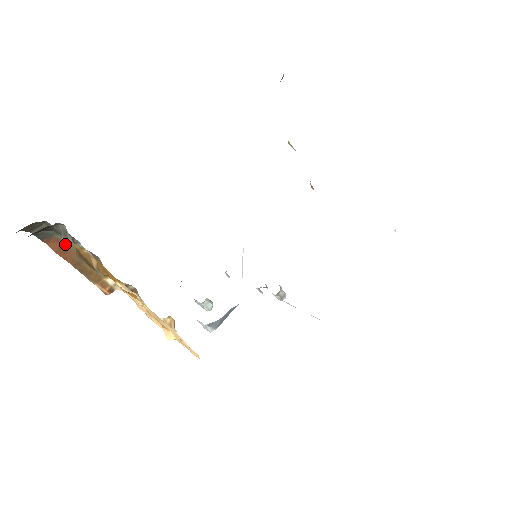
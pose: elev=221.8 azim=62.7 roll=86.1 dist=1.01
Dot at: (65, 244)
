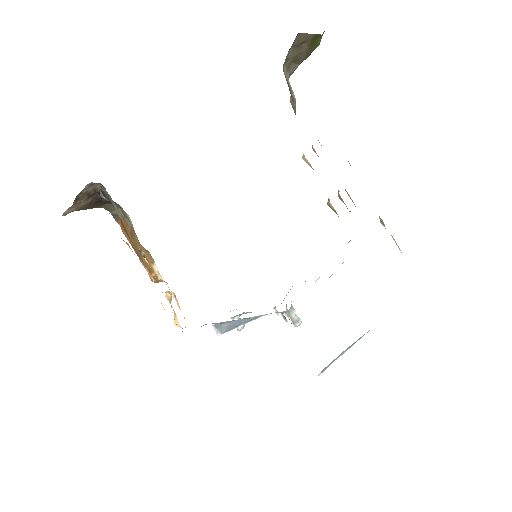
Dot at: (130, 227)
